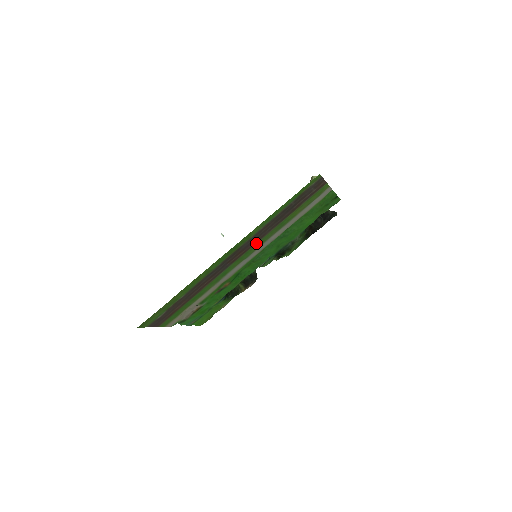
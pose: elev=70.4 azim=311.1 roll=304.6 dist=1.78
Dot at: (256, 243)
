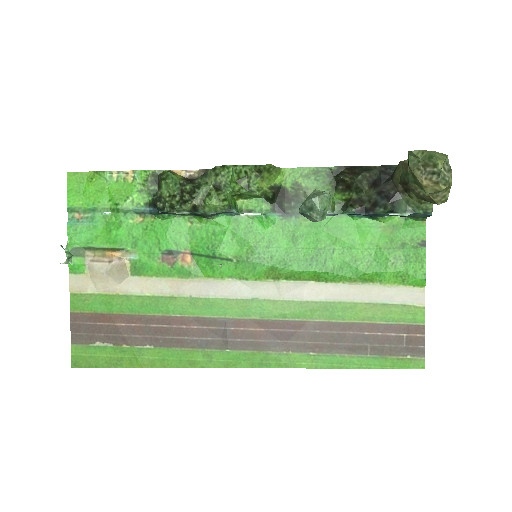
Dot at: (284, 319)
